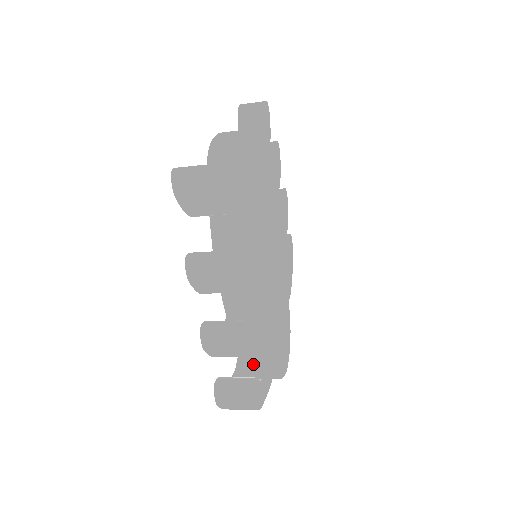
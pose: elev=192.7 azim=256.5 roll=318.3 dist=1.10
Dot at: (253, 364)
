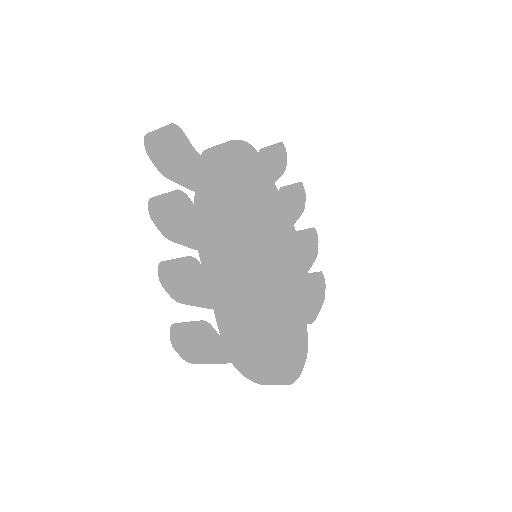
Dot at: (230, 338)
